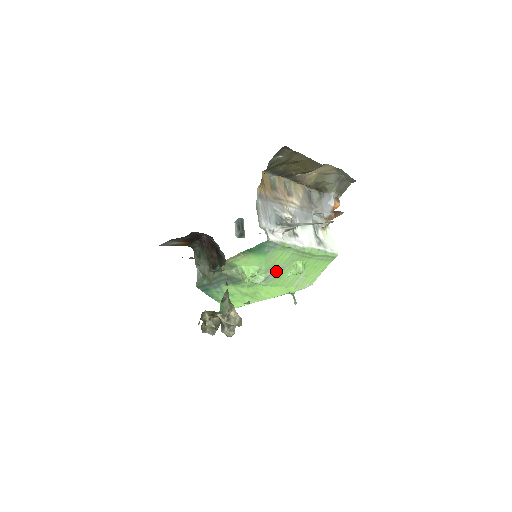
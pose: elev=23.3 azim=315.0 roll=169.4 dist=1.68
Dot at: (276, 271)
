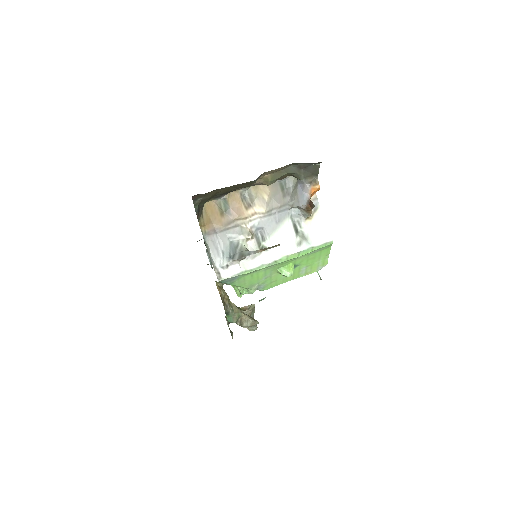
Dot at: (263, 282)
